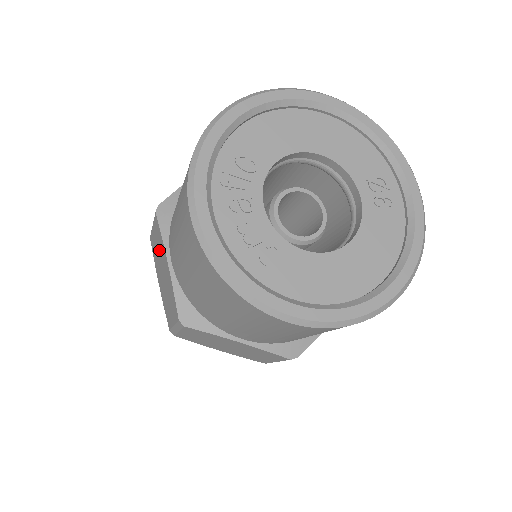
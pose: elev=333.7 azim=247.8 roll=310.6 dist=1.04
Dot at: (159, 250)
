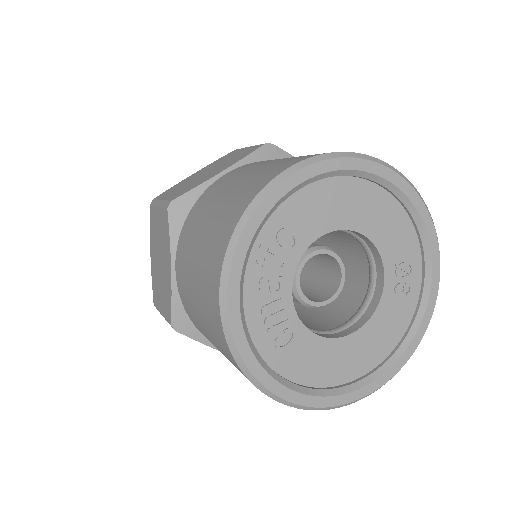
Dot at: (161, 239)
